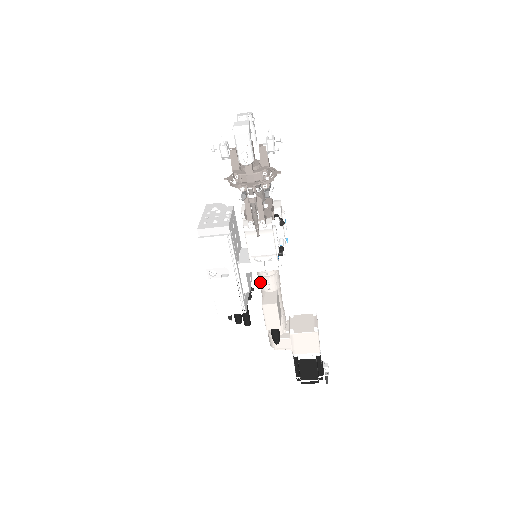
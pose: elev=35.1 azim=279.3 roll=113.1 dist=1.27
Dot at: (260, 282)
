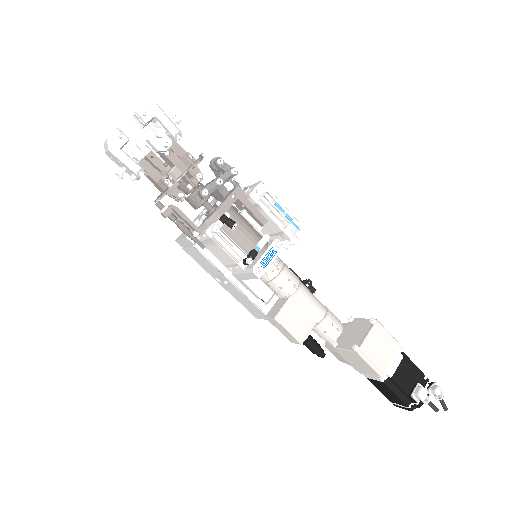
Dot at: occluded
